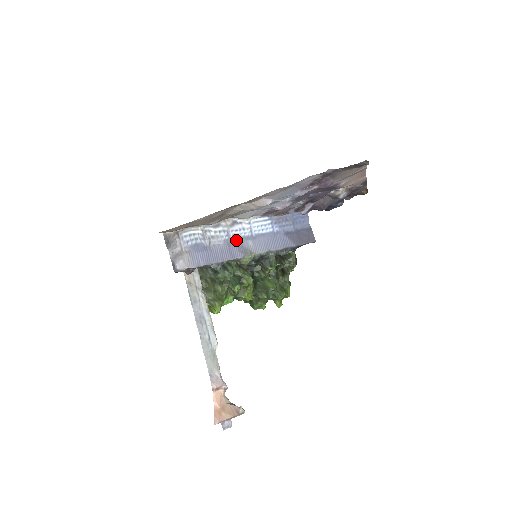
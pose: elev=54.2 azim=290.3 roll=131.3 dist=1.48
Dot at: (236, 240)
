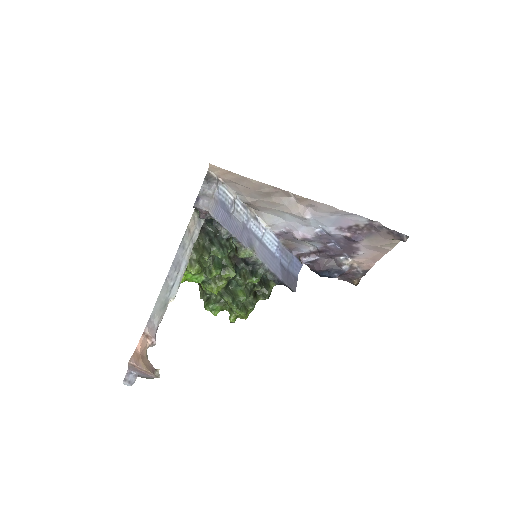
Dot at: (250, 231)
